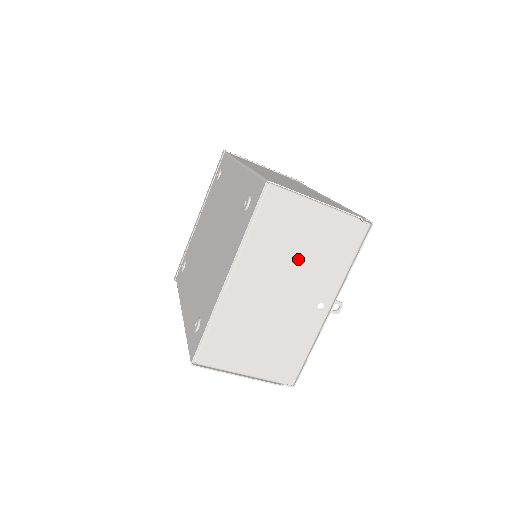
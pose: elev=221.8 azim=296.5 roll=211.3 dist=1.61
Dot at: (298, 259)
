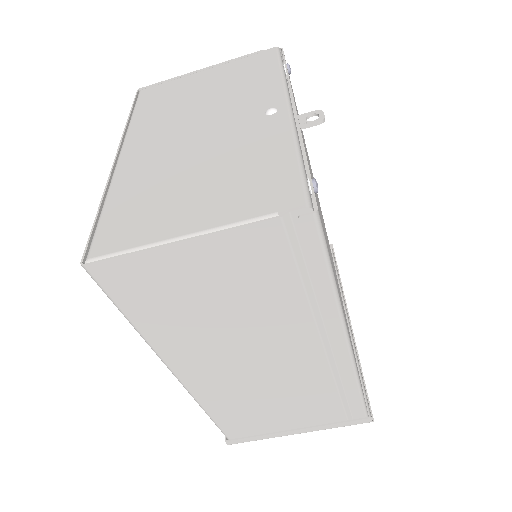
Dot at: (204, 103)
